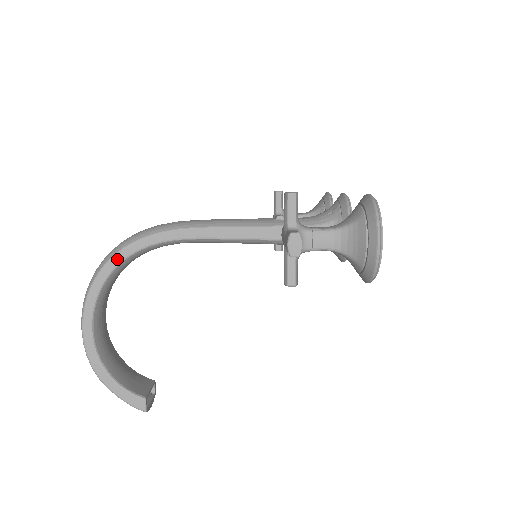
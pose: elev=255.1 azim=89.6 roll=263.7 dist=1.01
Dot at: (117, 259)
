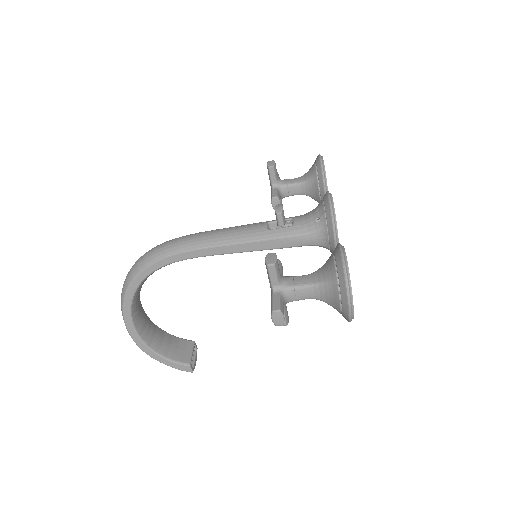
Dot at: (138, 280)
